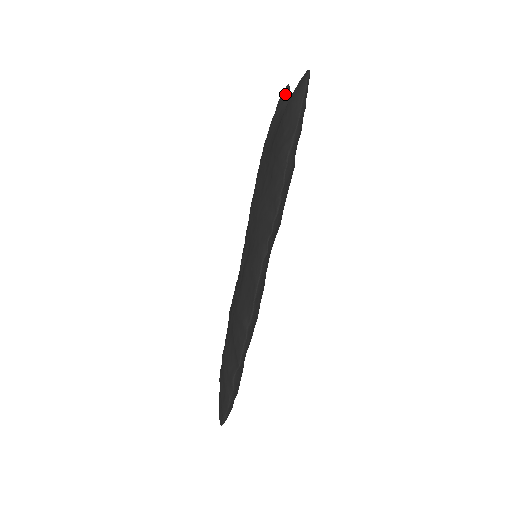
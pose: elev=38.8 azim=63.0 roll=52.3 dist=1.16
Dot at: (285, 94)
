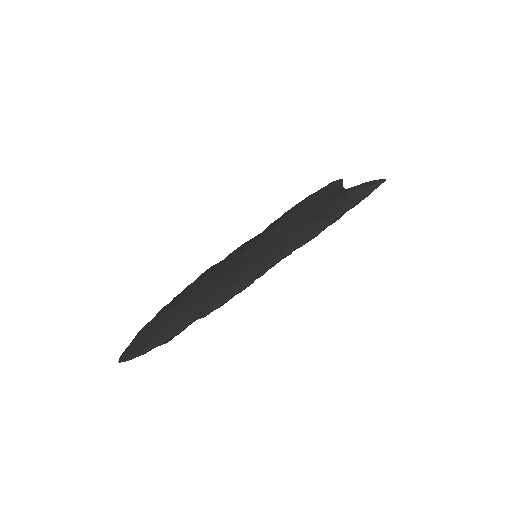
Dot at: (340, 182)
